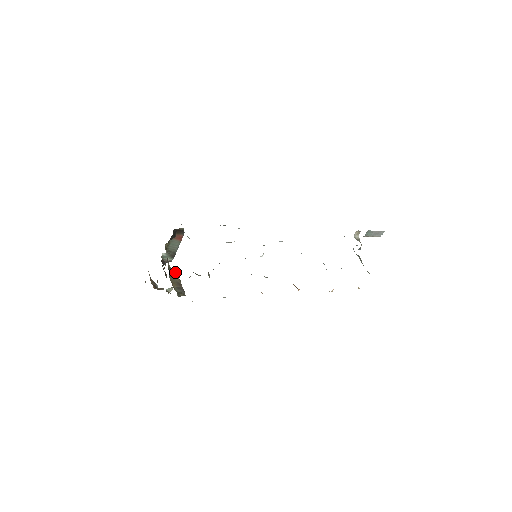
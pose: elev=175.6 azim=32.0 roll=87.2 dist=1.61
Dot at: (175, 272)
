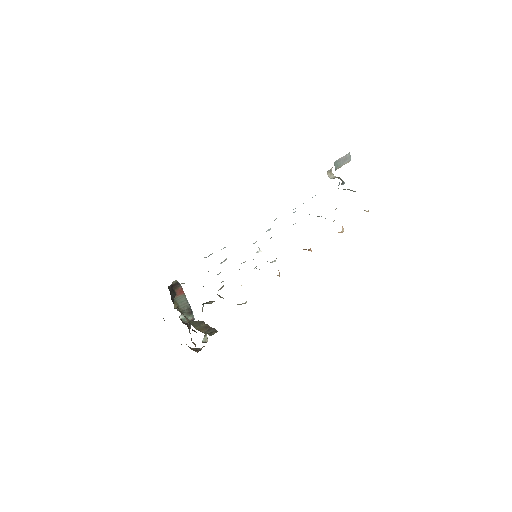
Dot at: (197, 321)
